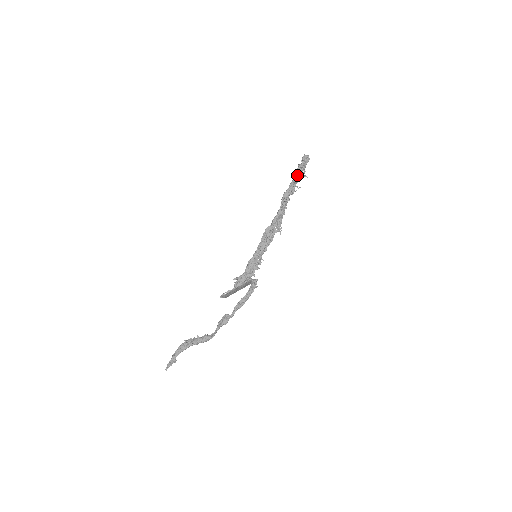
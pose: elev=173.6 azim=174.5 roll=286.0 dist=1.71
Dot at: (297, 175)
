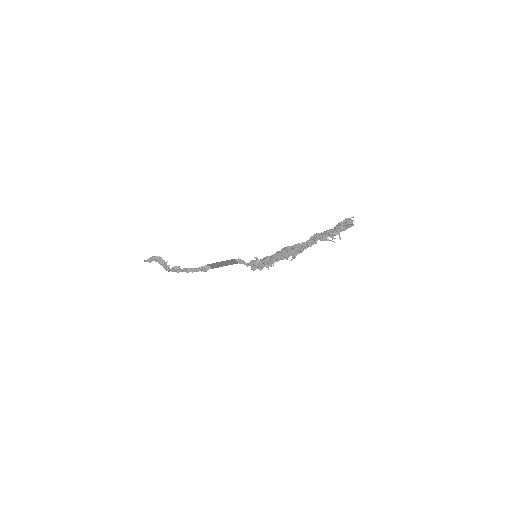
Dot at: (335, 229)
